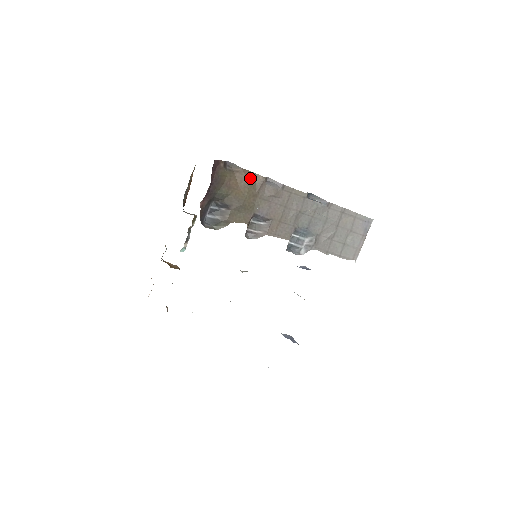
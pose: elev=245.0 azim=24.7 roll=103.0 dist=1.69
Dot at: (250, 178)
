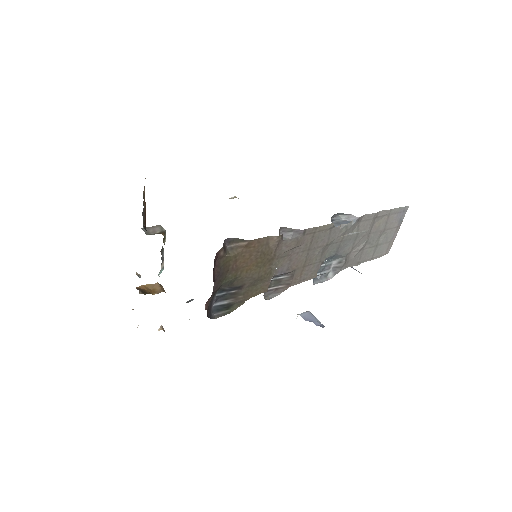
Dot at: (261, 246)
